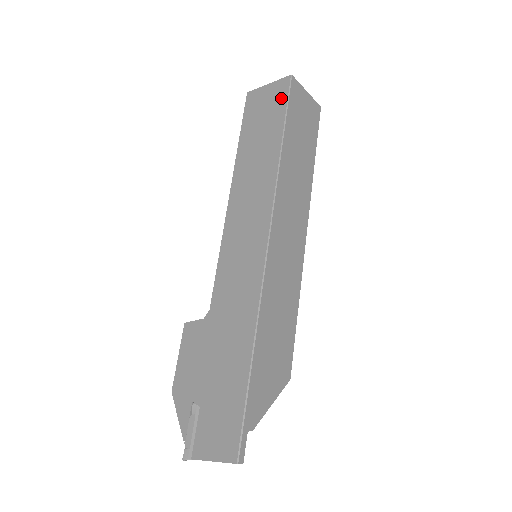
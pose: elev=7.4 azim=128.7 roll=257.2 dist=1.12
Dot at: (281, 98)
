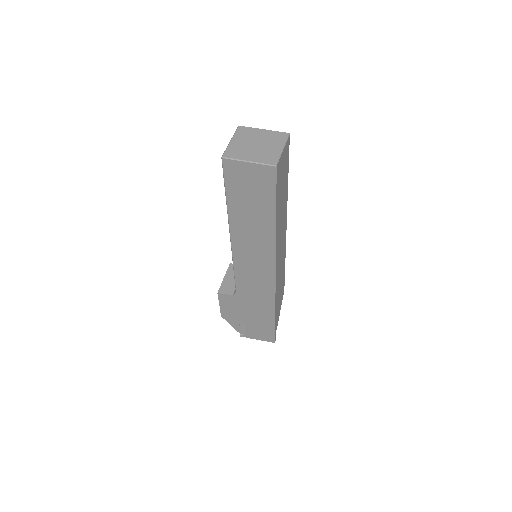
Dot at: (268, 185)
